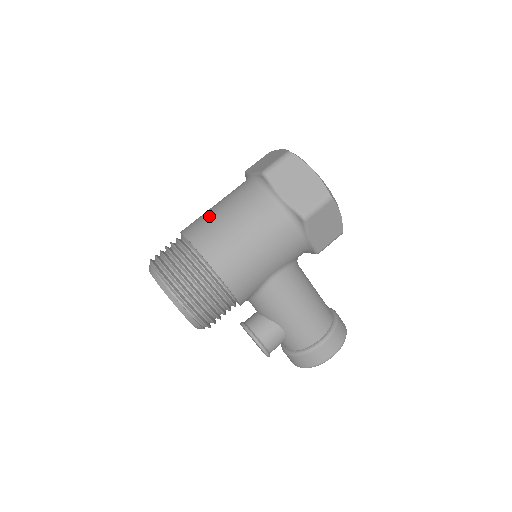
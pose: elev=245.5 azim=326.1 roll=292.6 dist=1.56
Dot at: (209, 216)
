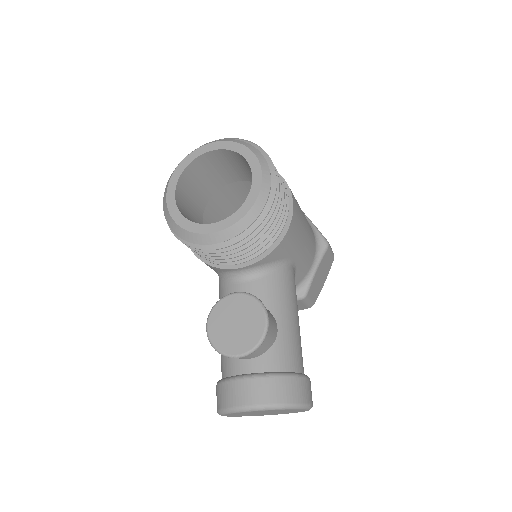
Dot at: occluded
